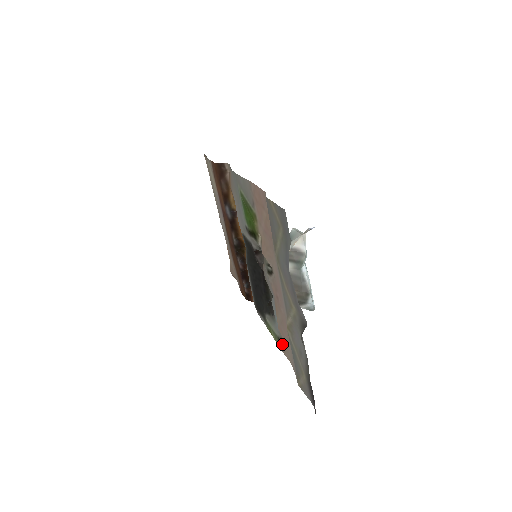
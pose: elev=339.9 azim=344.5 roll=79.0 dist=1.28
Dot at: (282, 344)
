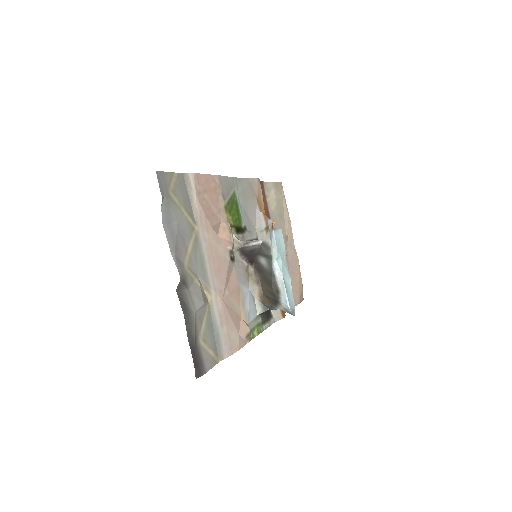
Dot at: (249, 337)
